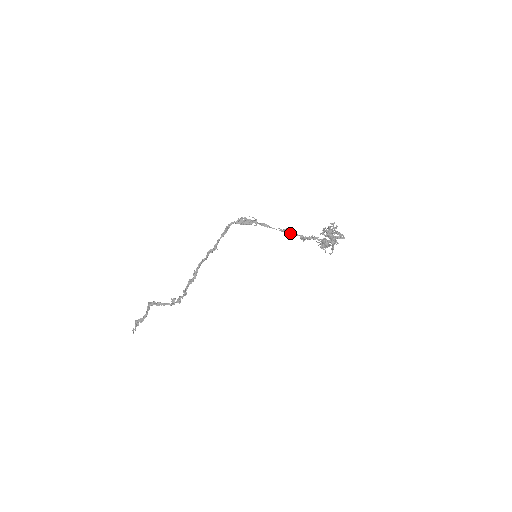
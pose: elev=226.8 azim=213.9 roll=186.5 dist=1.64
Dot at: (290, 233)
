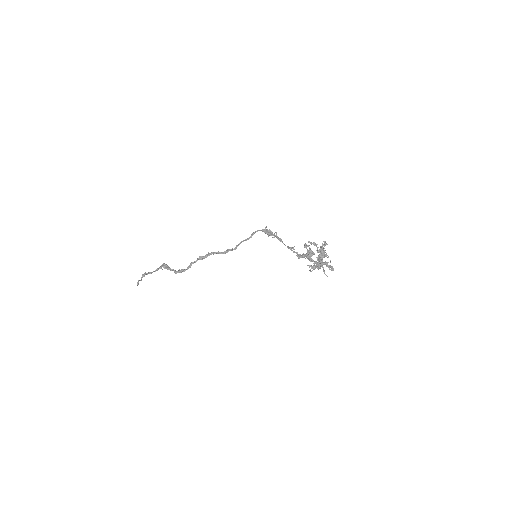
Dot at: occluded
